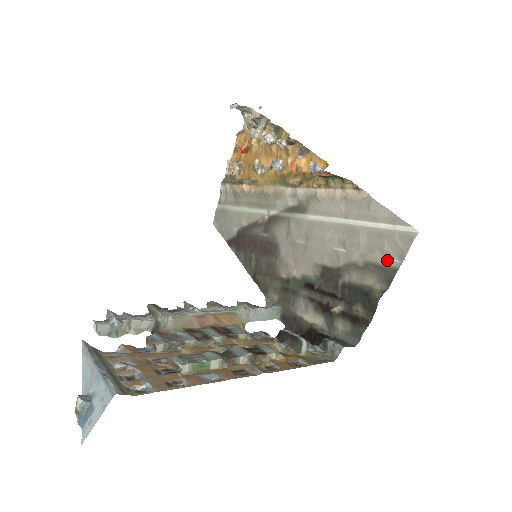
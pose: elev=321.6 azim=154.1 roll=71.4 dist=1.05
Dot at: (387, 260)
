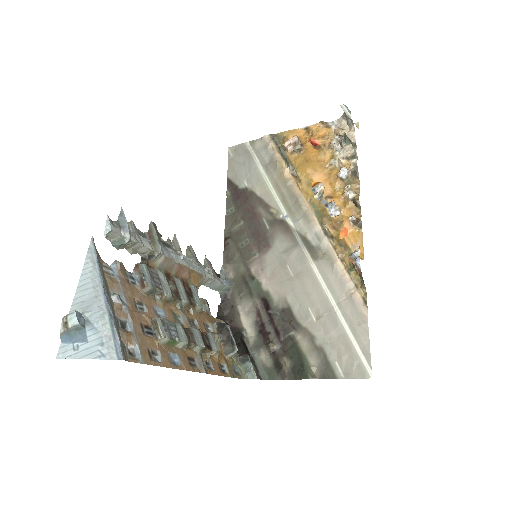
Dot at: (336, 365)
